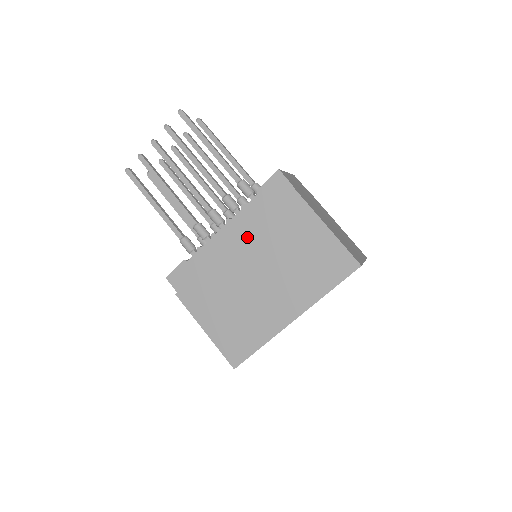
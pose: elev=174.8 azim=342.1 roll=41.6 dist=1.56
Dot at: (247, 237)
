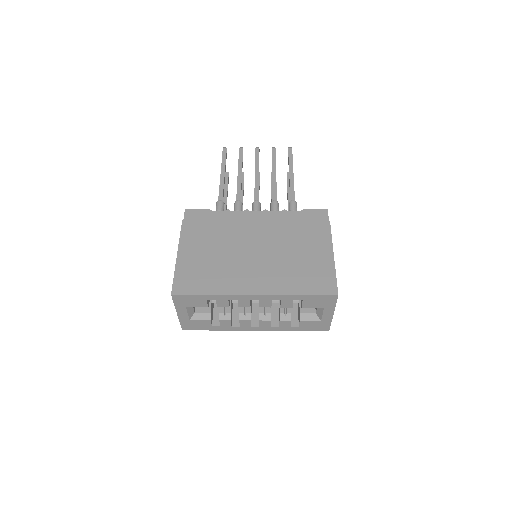
Dot at: (271, 225)
